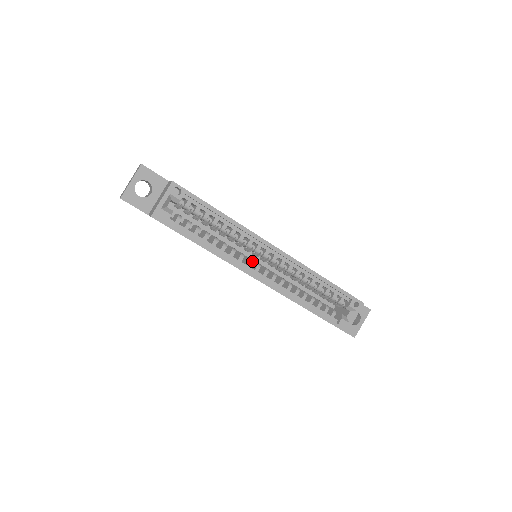
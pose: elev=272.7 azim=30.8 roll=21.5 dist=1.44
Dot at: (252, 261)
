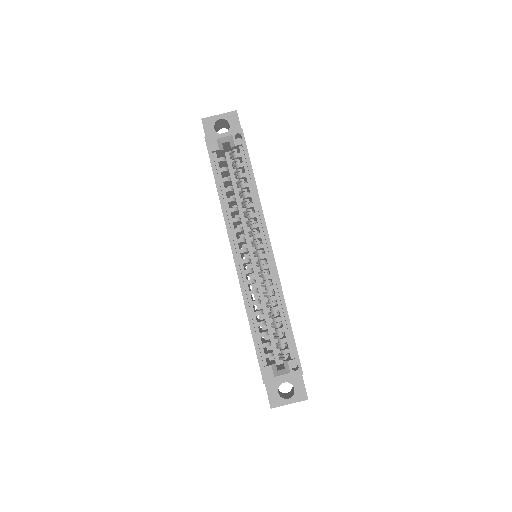
Dot at: (244, 241)
